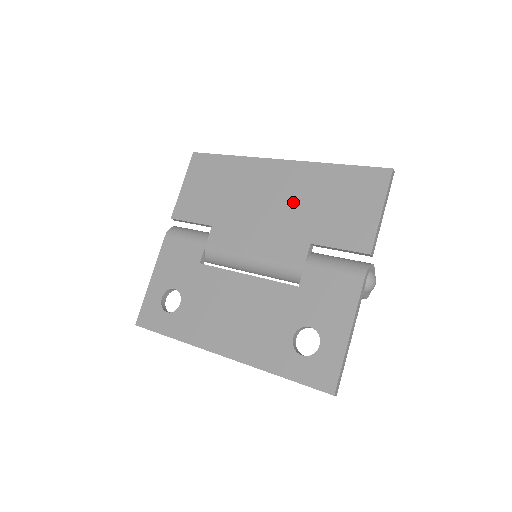
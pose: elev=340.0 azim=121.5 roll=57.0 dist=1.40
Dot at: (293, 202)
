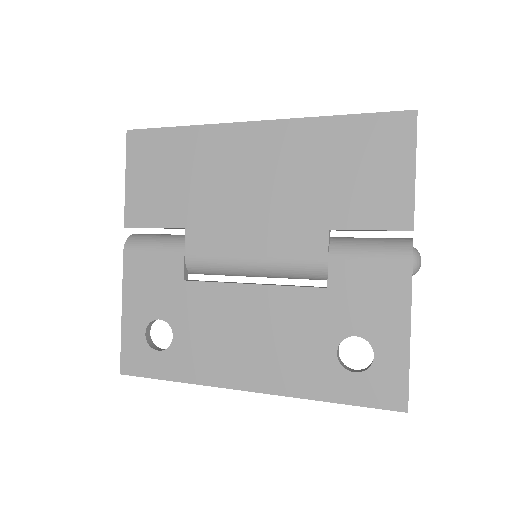
Dot at: (290, 178)
